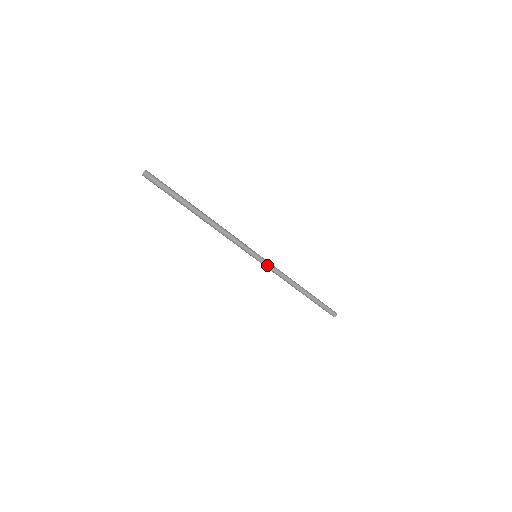
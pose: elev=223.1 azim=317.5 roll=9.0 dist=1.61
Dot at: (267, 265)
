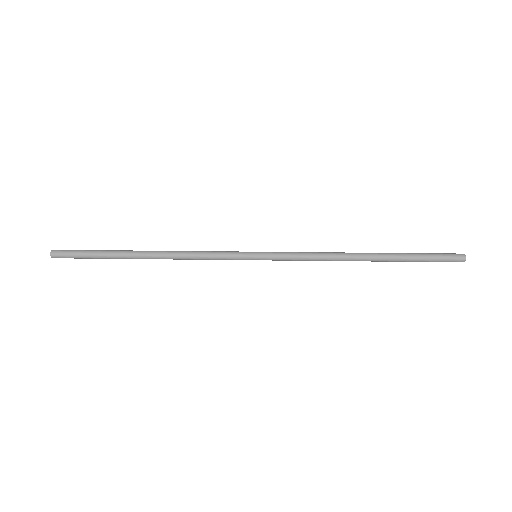
Dot at: (279, 260)
